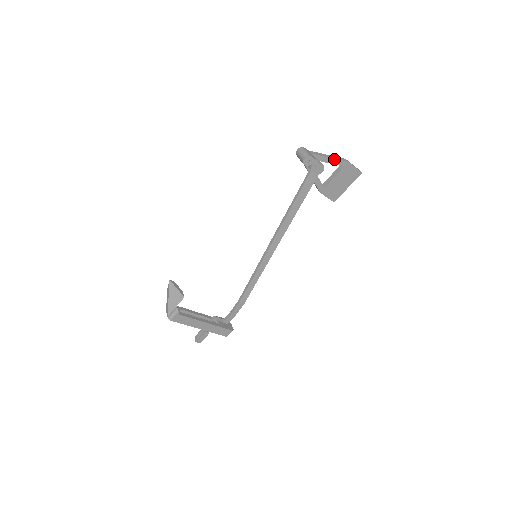
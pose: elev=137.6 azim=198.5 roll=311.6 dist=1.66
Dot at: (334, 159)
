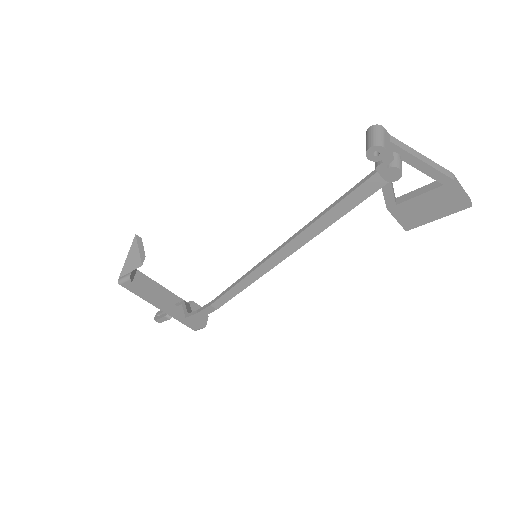
Dot at: (430, 166)
